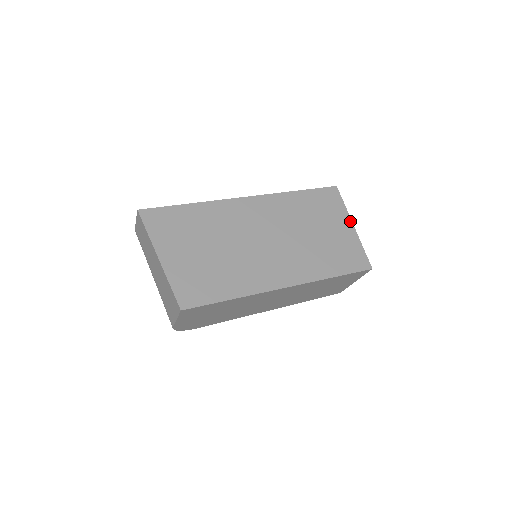
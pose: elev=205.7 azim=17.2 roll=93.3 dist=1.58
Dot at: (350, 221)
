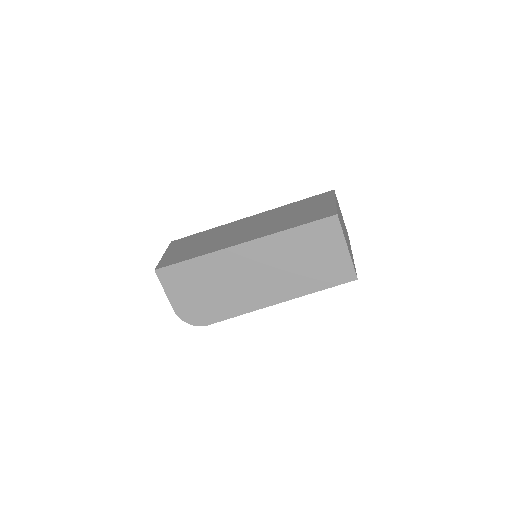
Dot at: (333, 200)
